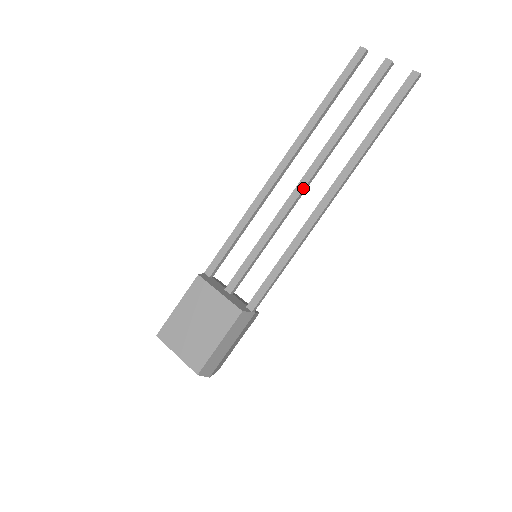
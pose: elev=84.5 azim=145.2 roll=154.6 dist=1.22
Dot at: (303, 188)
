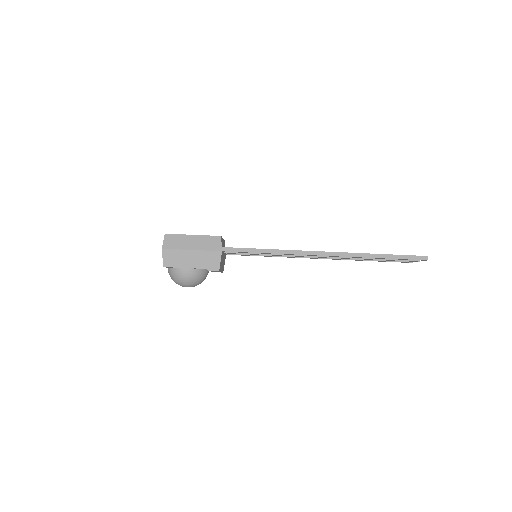
Dot at: occluded
